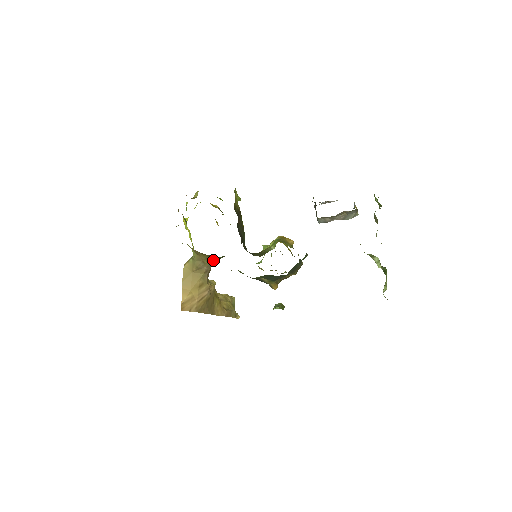
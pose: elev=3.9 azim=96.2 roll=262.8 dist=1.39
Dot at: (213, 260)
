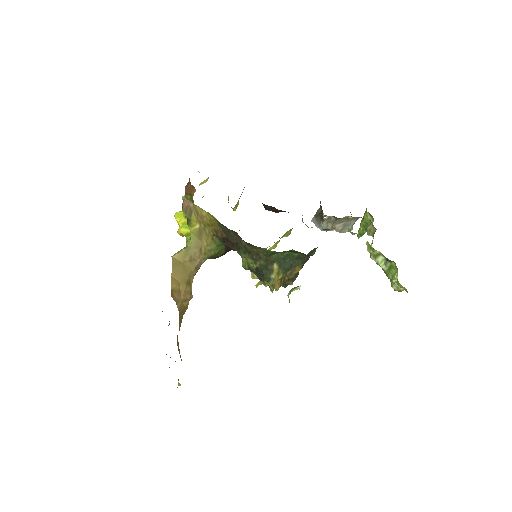
Dot at: (211, 251)
